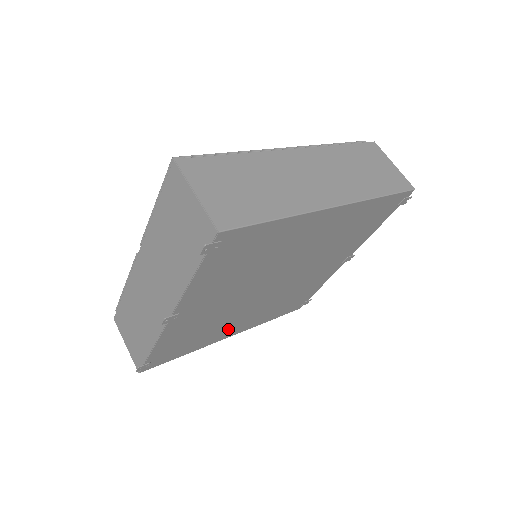
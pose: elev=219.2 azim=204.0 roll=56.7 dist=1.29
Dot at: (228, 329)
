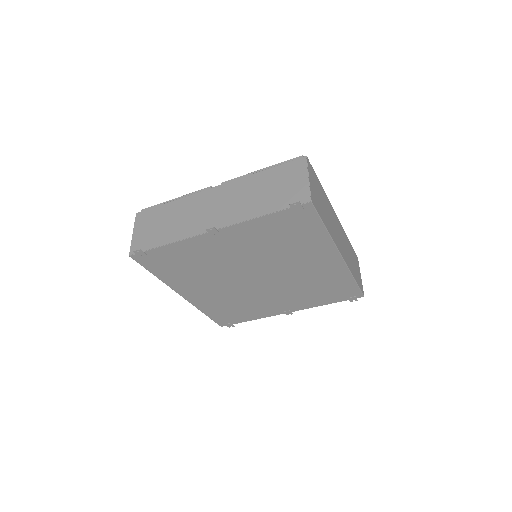
Dot at: (193, 286)
